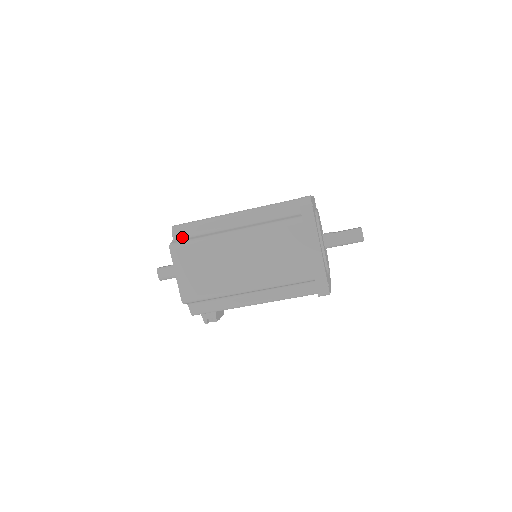
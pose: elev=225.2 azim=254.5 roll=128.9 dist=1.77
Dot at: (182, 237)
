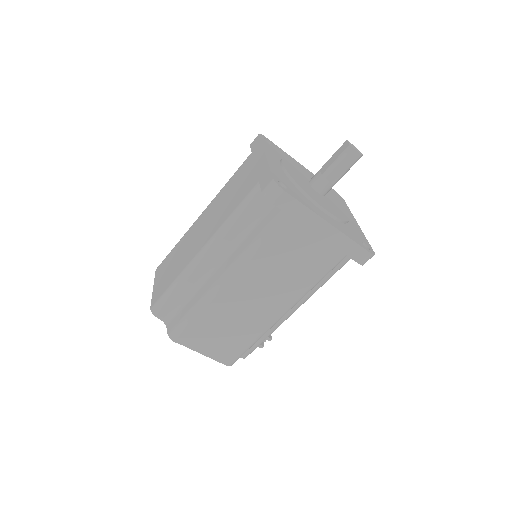
Dot at: (172, 315)
